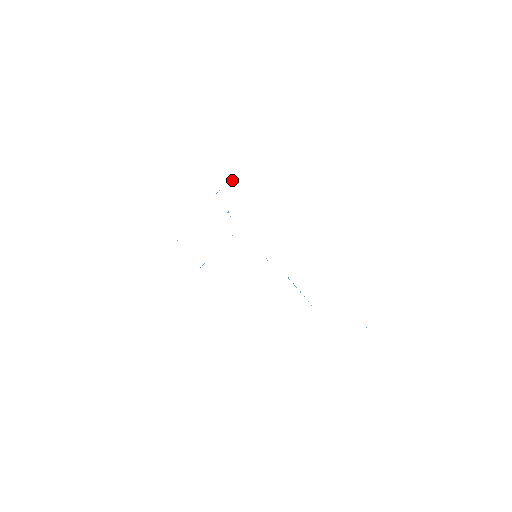
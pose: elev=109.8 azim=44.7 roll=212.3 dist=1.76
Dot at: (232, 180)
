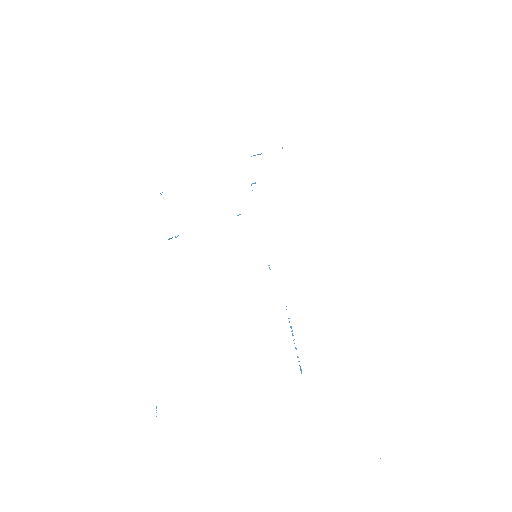
Dot at: occluded
